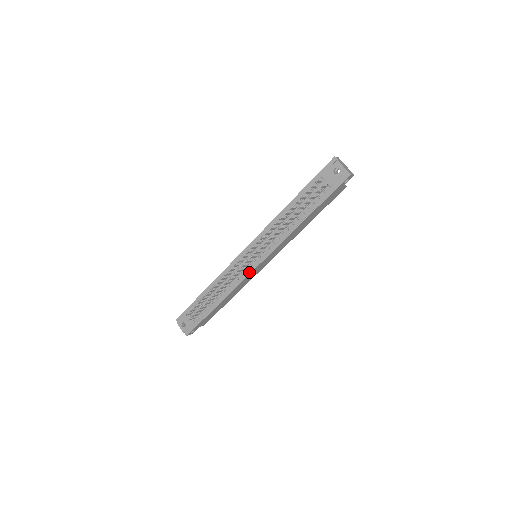
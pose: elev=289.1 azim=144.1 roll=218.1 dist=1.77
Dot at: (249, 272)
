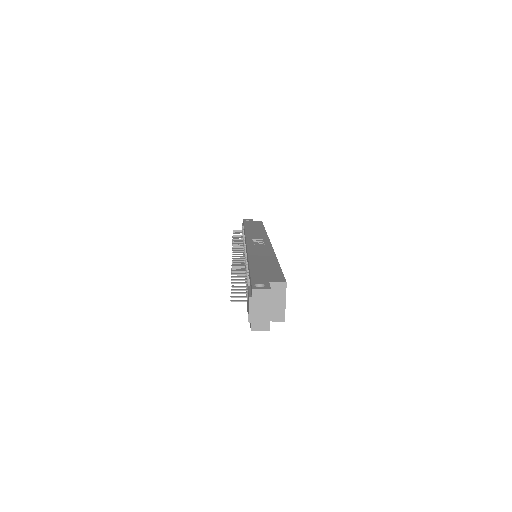
Dot at: occluded
